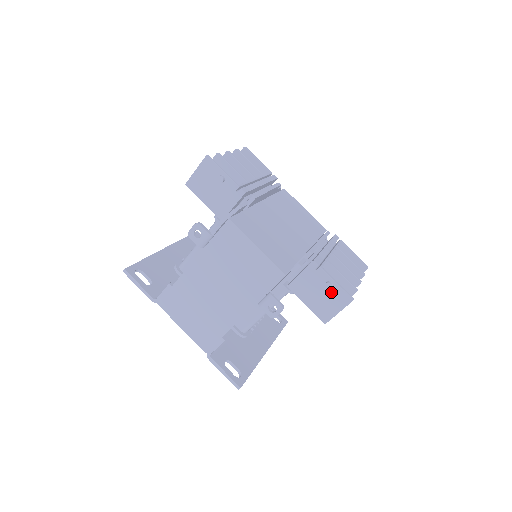
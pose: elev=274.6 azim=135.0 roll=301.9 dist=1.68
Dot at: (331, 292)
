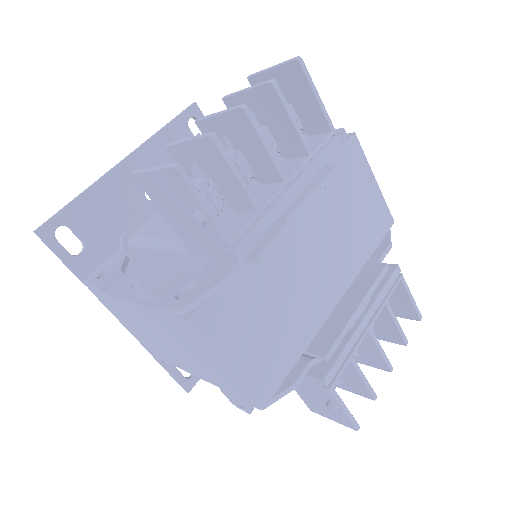
Dot at: occluded
